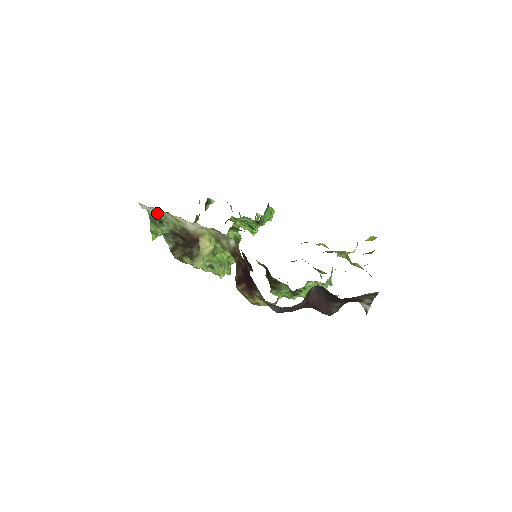
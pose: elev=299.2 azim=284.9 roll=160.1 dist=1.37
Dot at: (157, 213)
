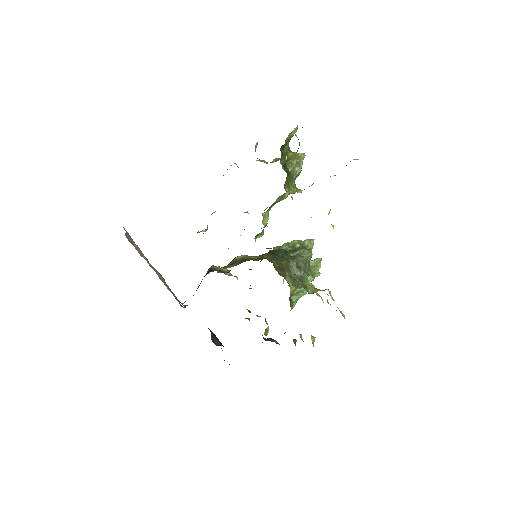
Dot at: occluded
